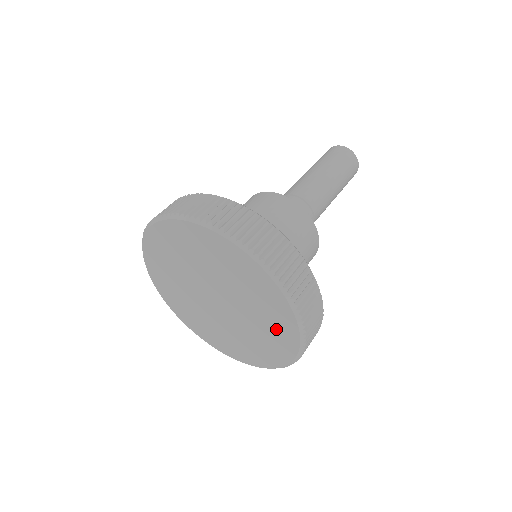
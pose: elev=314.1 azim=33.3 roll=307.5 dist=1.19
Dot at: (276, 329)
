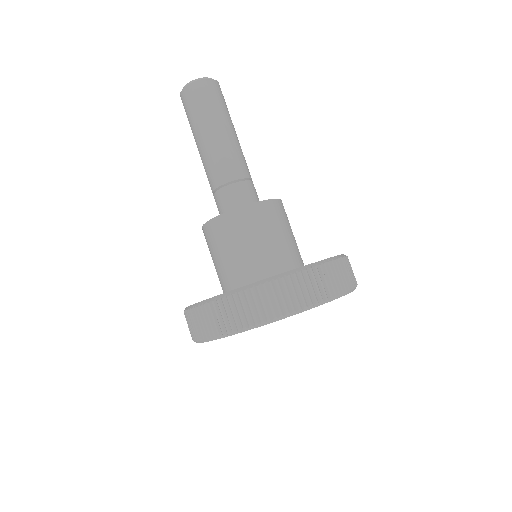
Dot at: occluded
